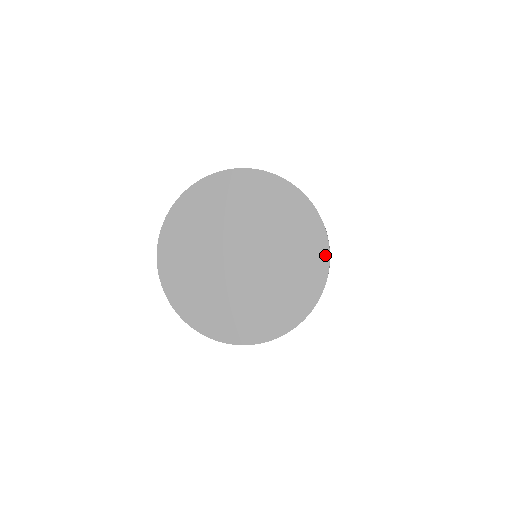
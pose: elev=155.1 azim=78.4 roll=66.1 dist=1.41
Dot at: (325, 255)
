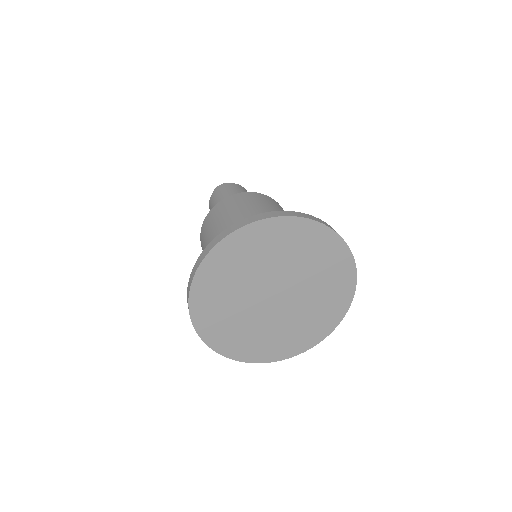
Dot at: (352, 287)
